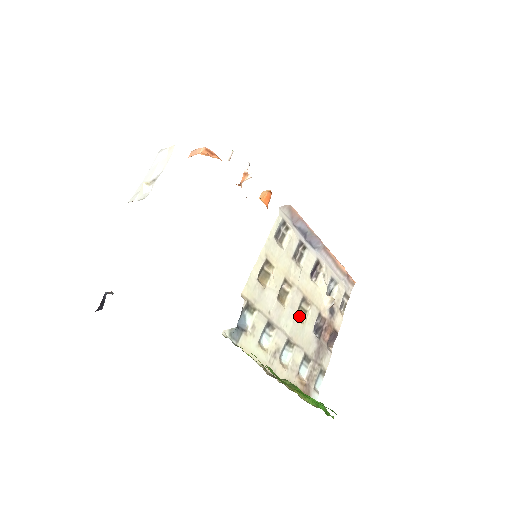
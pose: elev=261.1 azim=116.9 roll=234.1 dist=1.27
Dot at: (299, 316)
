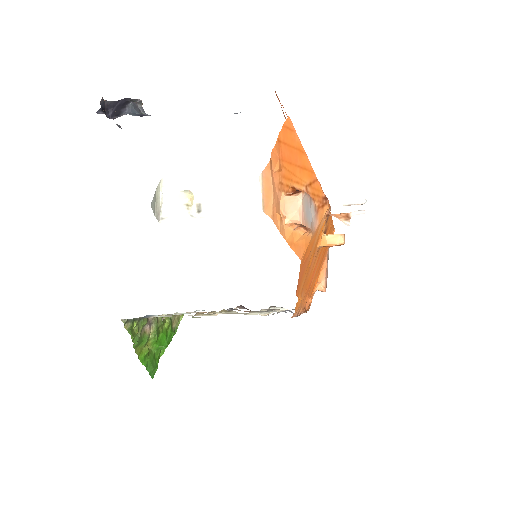
Dot at: (221, 310)
